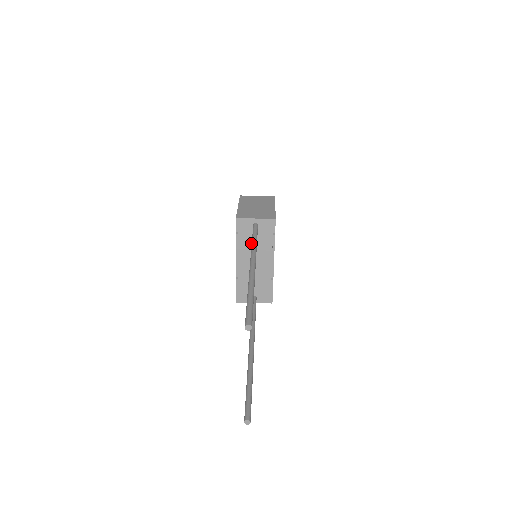
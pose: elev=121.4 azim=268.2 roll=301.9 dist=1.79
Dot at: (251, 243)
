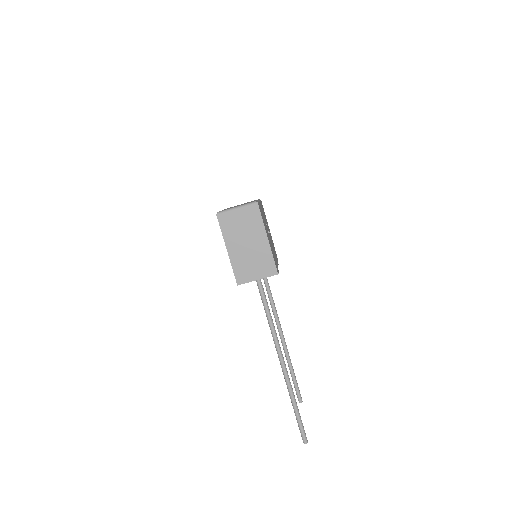
Dot at: occluded
